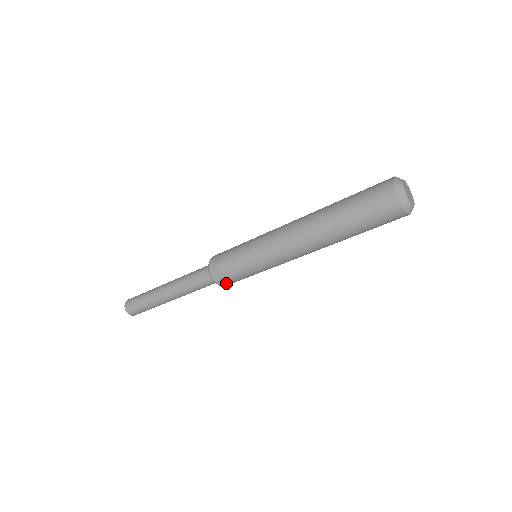
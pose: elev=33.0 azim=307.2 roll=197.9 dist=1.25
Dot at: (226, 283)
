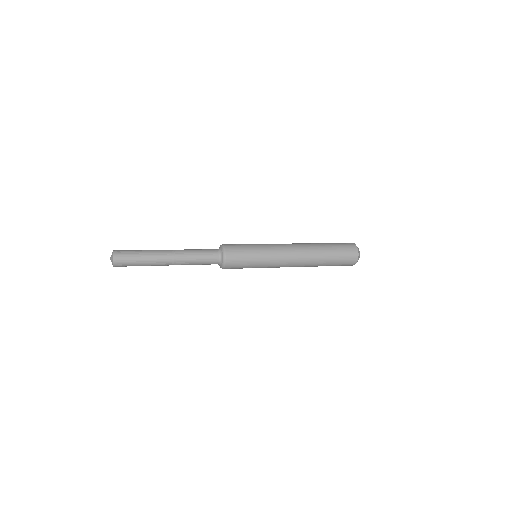
Dot at: (229, 268)
